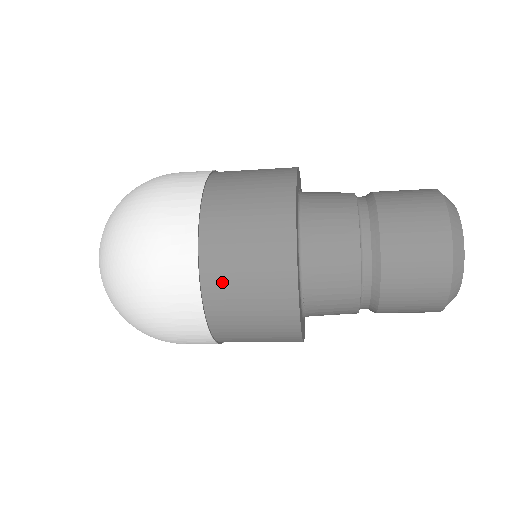
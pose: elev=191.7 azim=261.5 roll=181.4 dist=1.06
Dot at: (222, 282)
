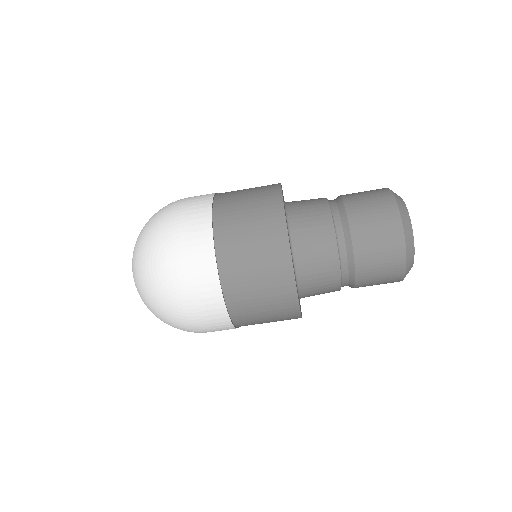
Dot at: (229, 195)
